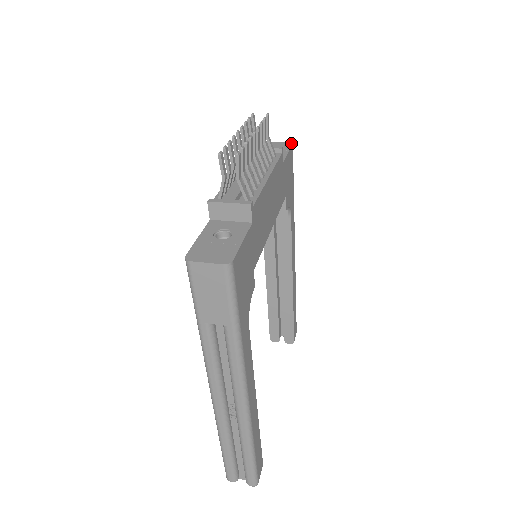
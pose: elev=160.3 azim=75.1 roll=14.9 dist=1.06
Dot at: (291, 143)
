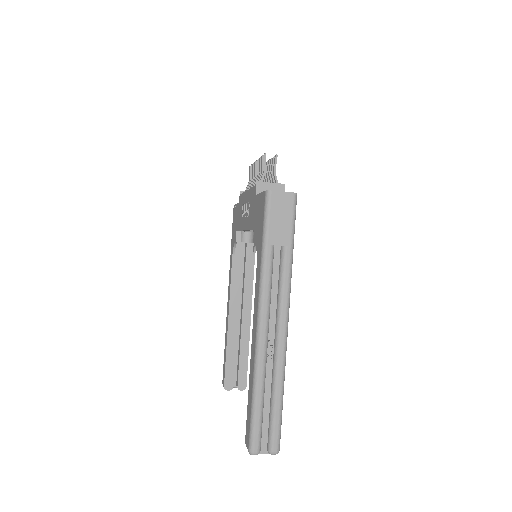
Dot at: occluded
